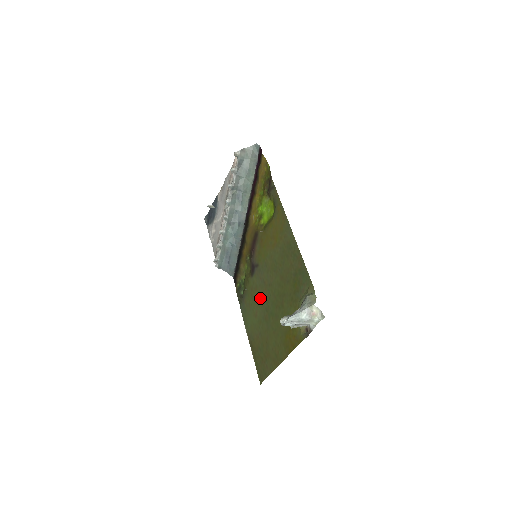
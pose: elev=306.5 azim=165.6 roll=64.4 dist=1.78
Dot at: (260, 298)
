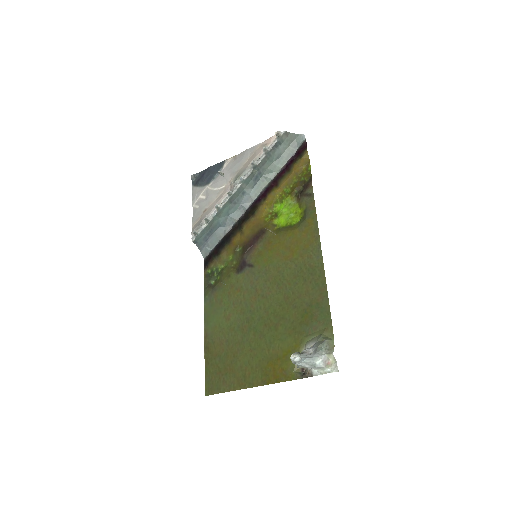
Dot at: (242, 303)
